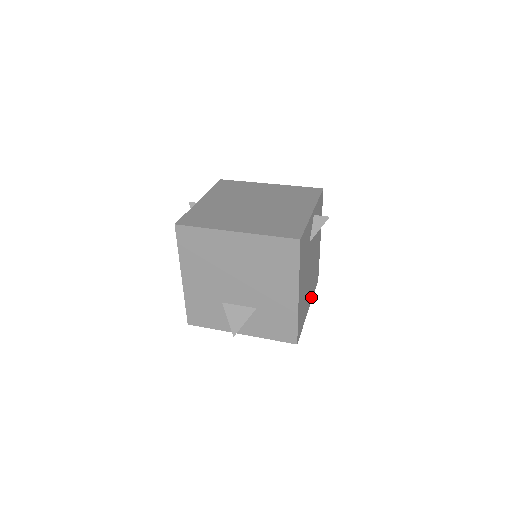
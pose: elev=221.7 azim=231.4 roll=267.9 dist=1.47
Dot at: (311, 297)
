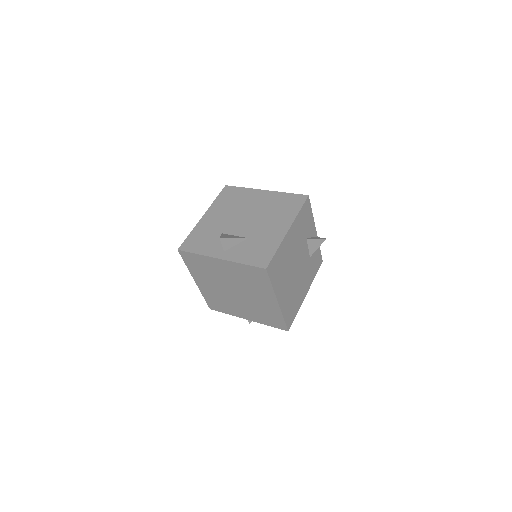
Dot at: (283, 306)
